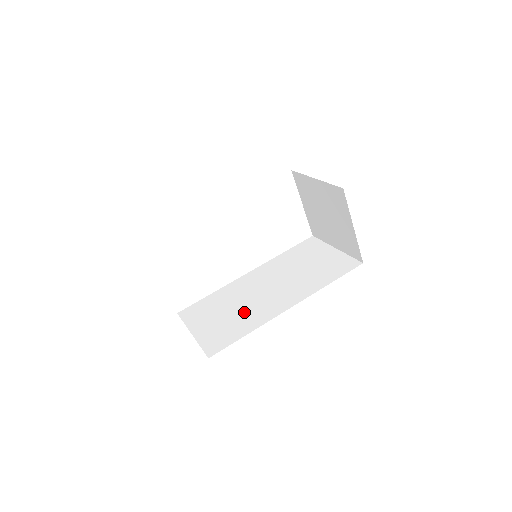
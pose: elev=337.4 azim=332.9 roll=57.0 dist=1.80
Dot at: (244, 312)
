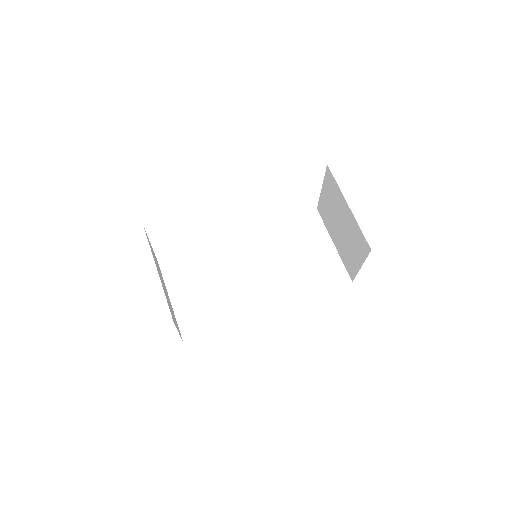
Dot at: (226, 295)
